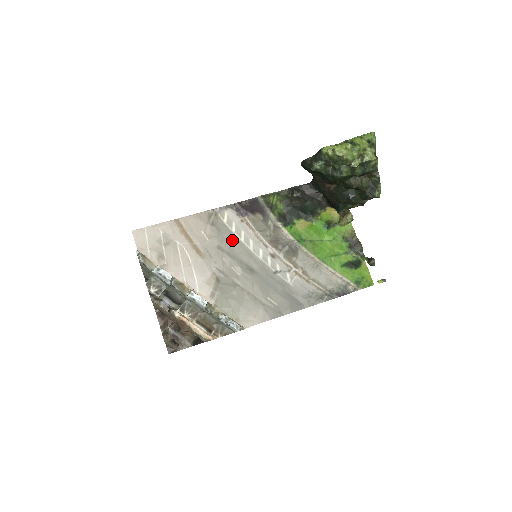
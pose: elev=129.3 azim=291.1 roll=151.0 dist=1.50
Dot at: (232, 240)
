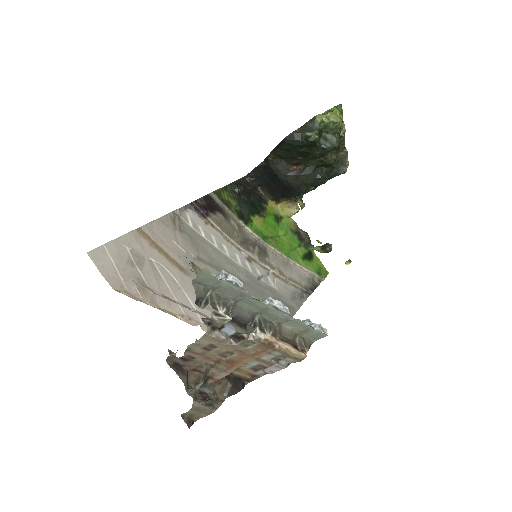
Dot at: (207, 247)
